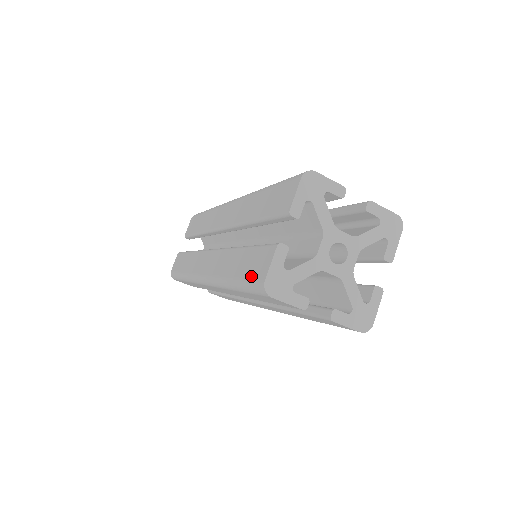
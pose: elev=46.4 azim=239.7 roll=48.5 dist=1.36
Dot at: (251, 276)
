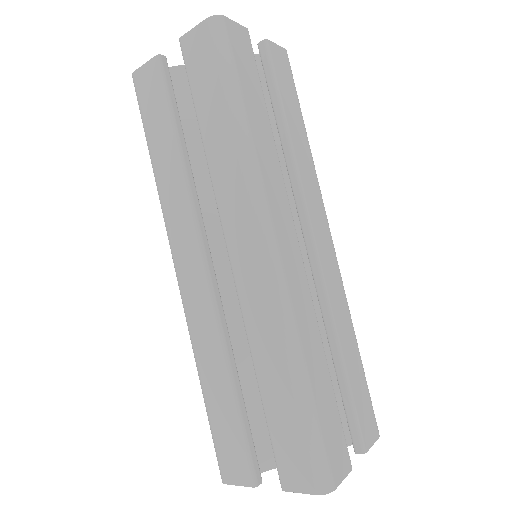
Dot at: (220, 449)
